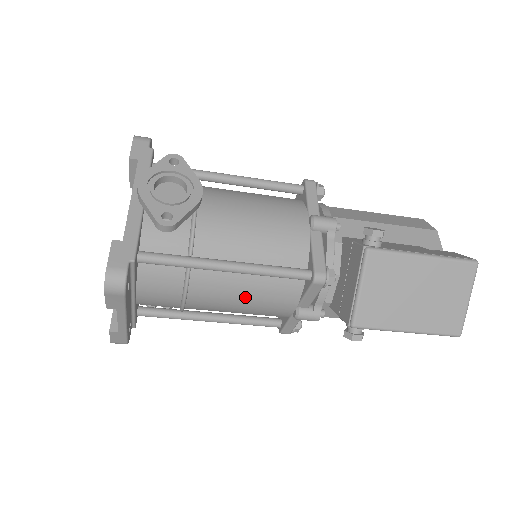
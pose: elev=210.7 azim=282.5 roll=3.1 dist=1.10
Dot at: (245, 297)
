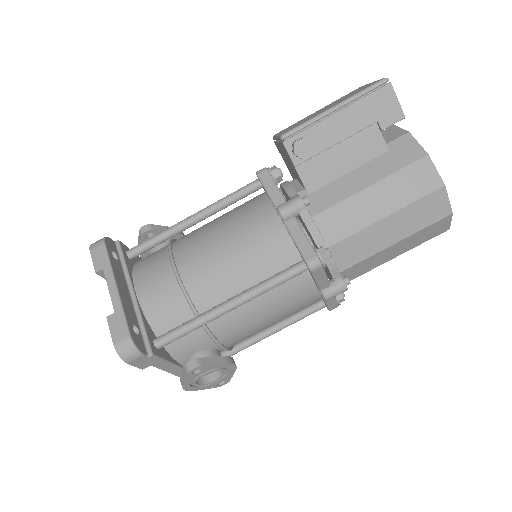
Dot at: (224, 232)
